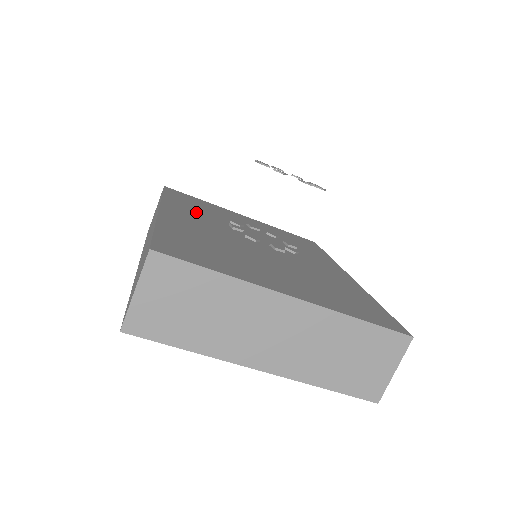
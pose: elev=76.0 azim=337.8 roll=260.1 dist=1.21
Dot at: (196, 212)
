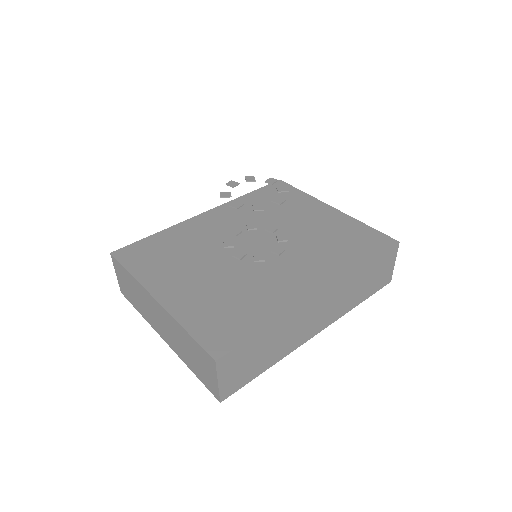
Dot at: (248, 212)
